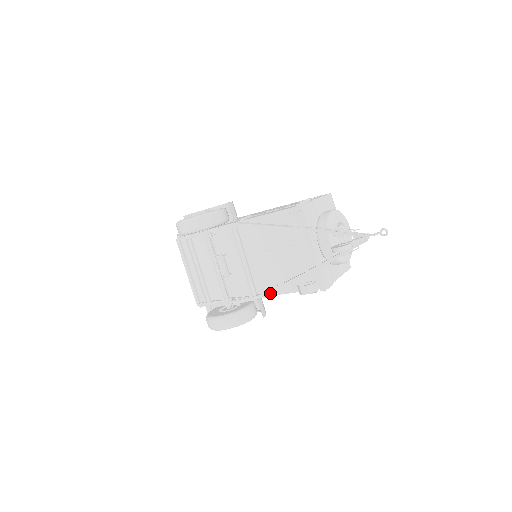
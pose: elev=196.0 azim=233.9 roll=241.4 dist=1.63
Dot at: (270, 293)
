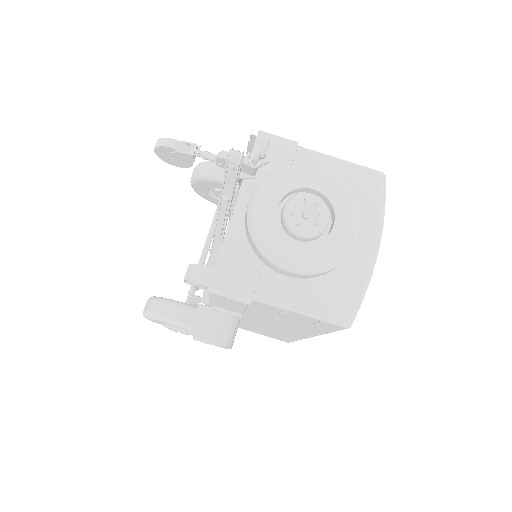
Dot at: occluded
